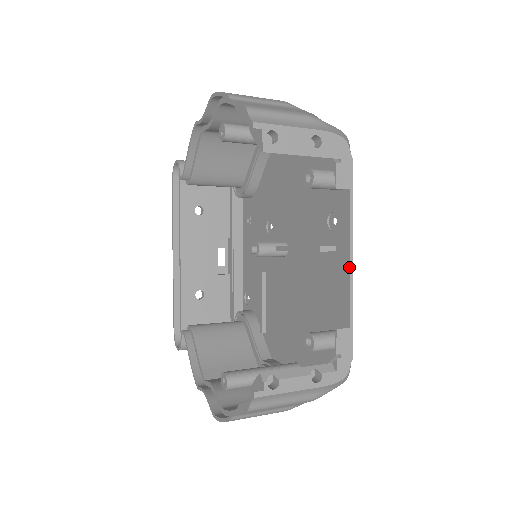
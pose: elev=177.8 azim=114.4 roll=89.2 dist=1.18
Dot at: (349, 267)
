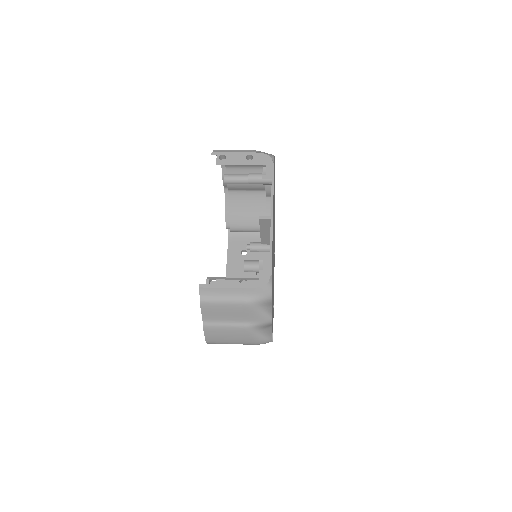
Dot at: occluded
